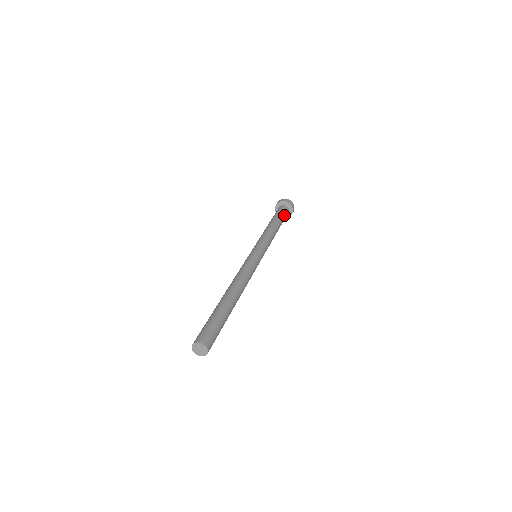
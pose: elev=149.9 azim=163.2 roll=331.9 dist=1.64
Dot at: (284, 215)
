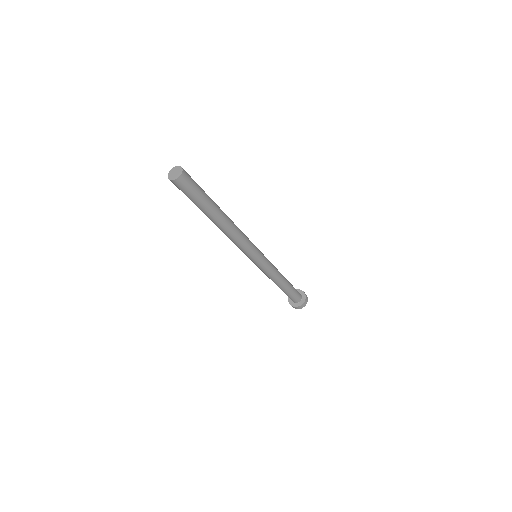
Dot at: (295, 292)
